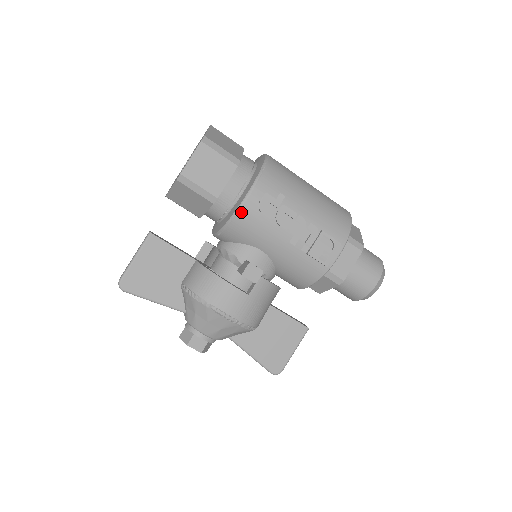
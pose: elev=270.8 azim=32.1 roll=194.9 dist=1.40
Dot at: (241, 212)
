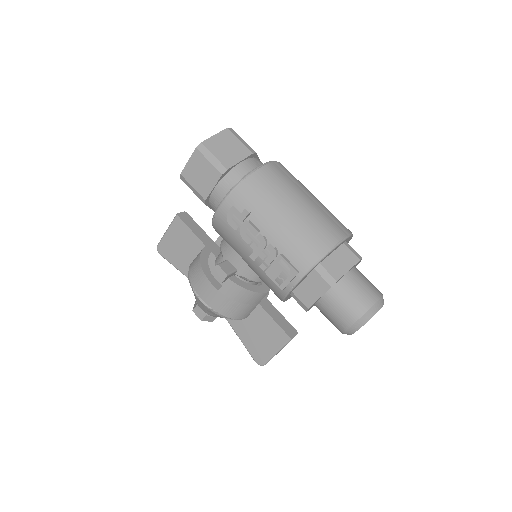
Dot at: (216, 218)
